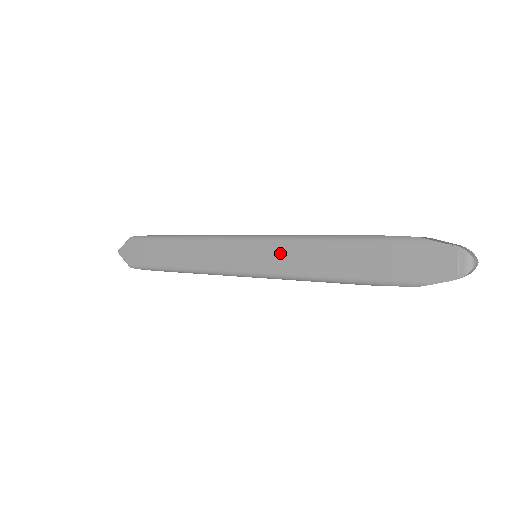
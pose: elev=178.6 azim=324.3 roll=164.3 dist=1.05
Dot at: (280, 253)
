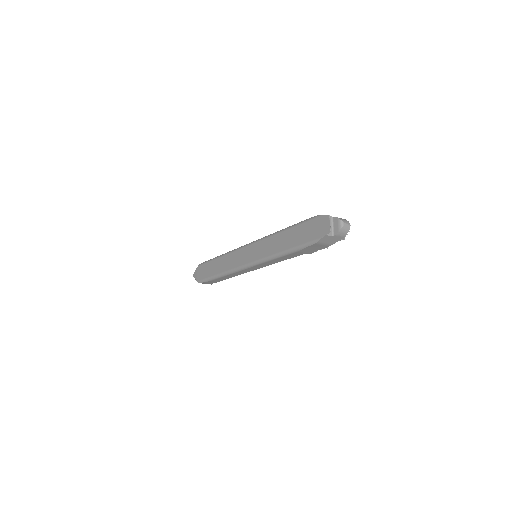
Dot at: (261, 247)
